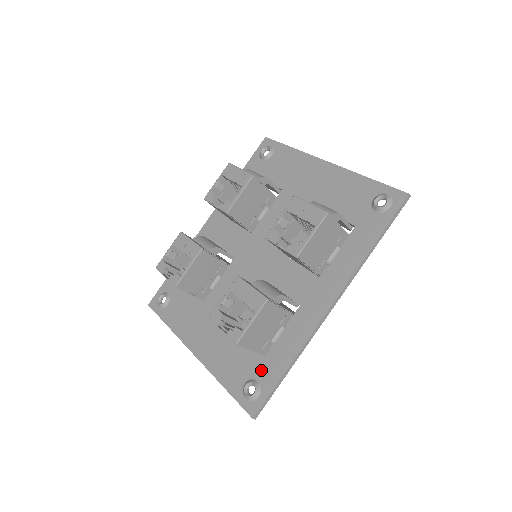
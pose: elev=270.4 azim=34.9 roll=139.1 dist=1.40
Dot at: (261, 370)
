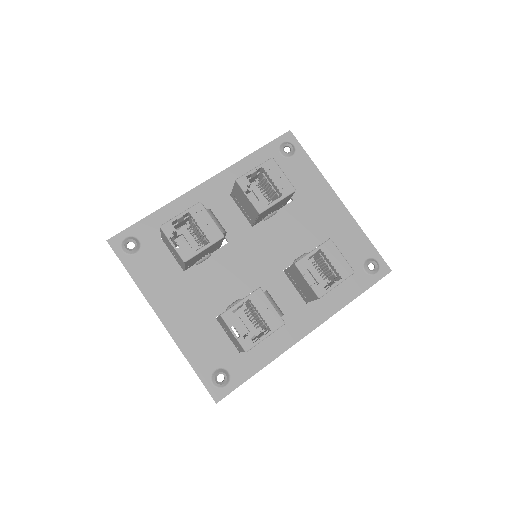
Dot at: (234, 364)
